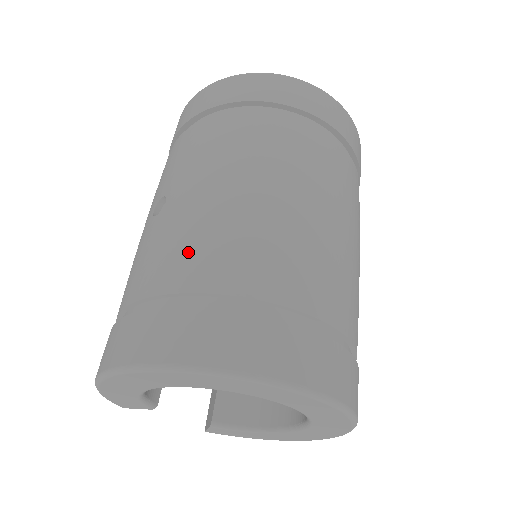
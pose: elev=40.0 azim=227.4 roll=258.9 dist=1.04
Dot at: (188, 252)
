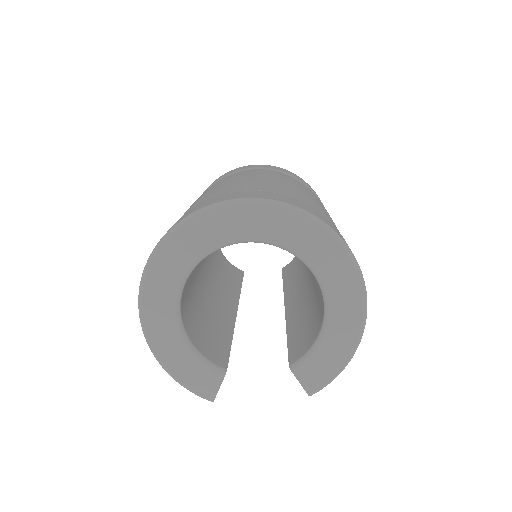
Dot at: occluded
